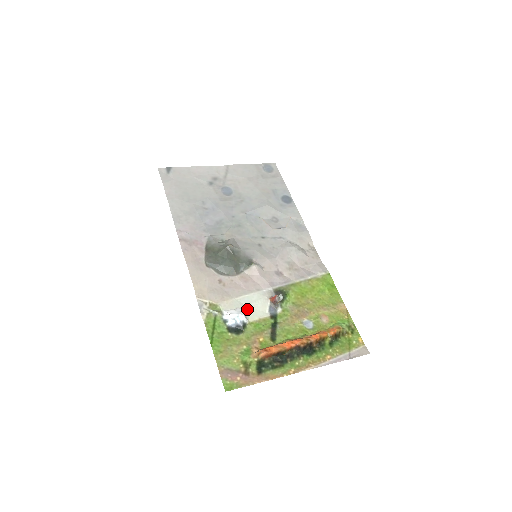
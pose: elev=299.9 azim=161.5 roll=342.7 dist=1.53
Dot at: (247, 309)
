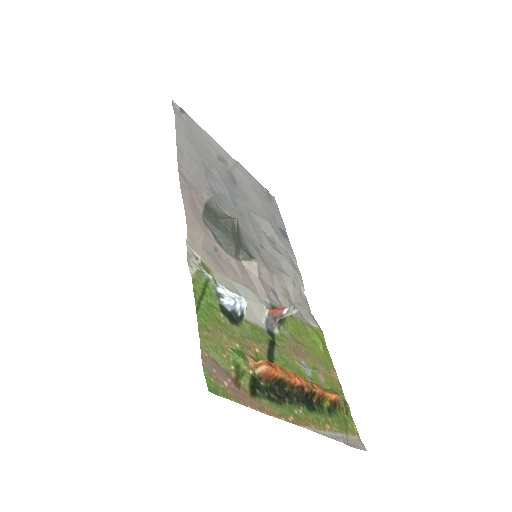
Dot at: occluded
